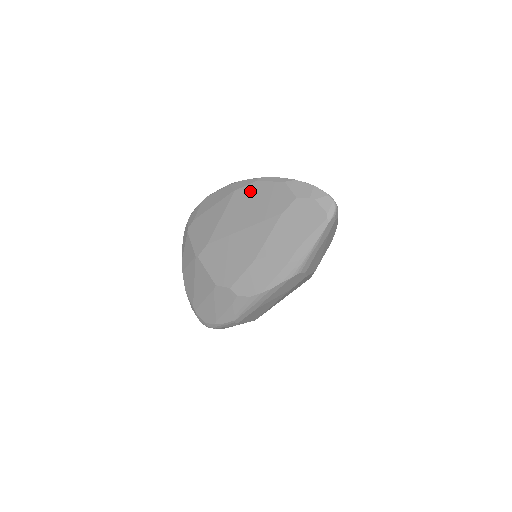
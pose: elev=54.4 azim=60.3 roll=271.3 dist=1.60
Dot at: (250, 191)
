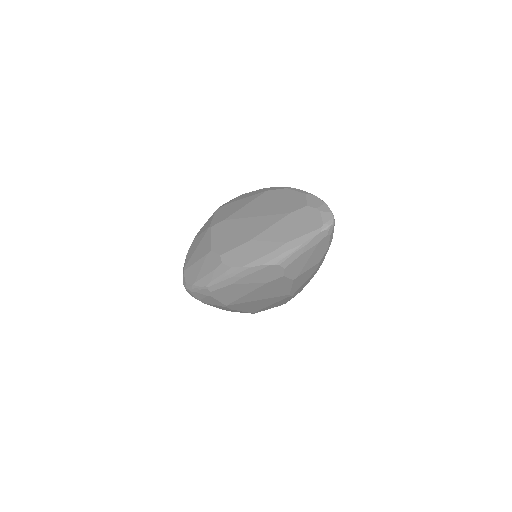
Dot at: (277, 193)
